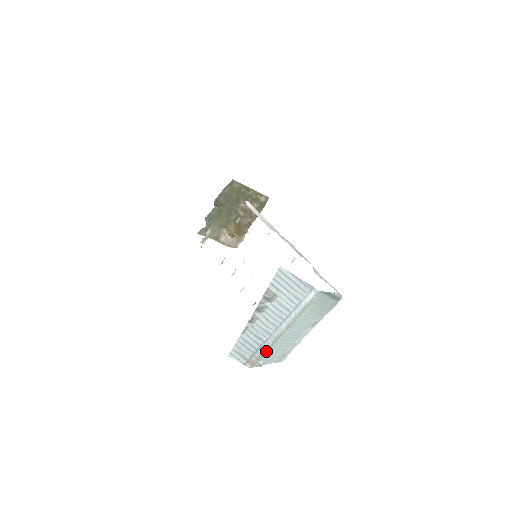
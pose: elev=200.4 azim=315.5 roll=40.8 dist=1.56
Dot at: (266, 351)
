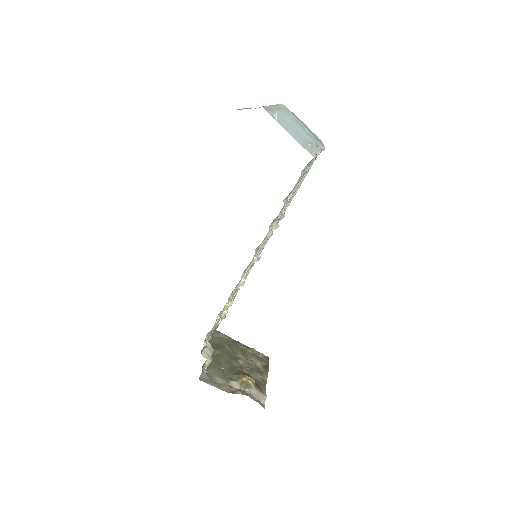
Dot at: (270, 110)
